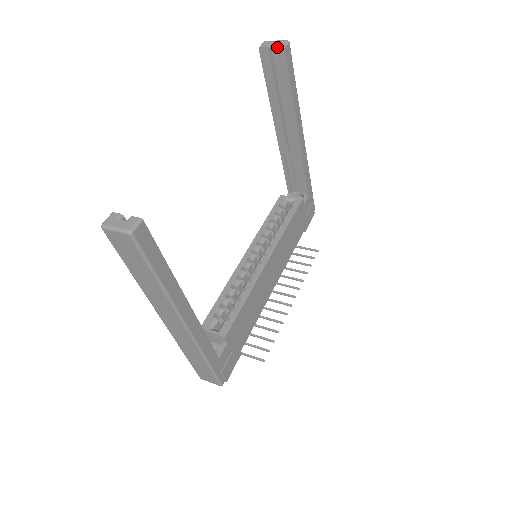
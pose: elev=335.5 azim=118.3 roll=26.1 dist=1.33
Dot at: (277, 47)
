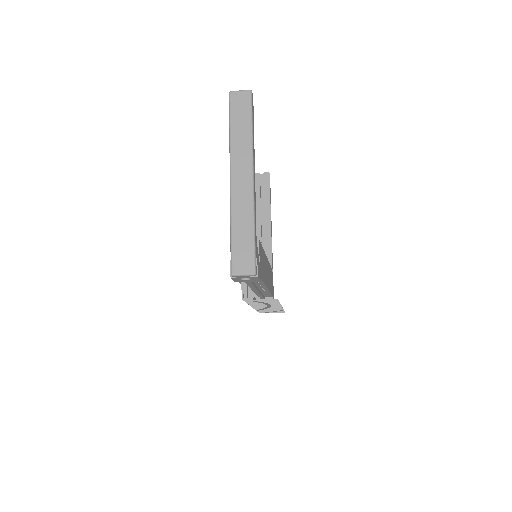
Dot at: (265, 173)
